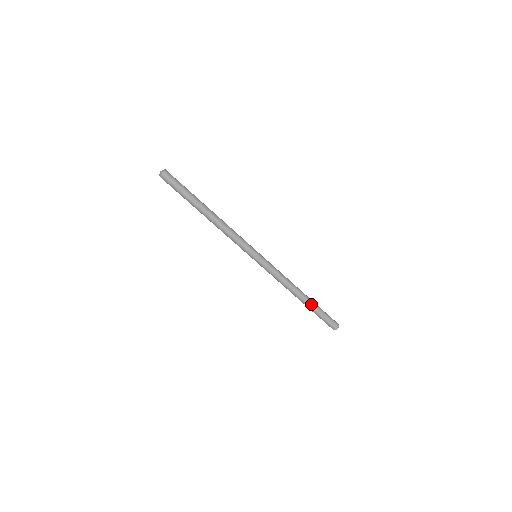
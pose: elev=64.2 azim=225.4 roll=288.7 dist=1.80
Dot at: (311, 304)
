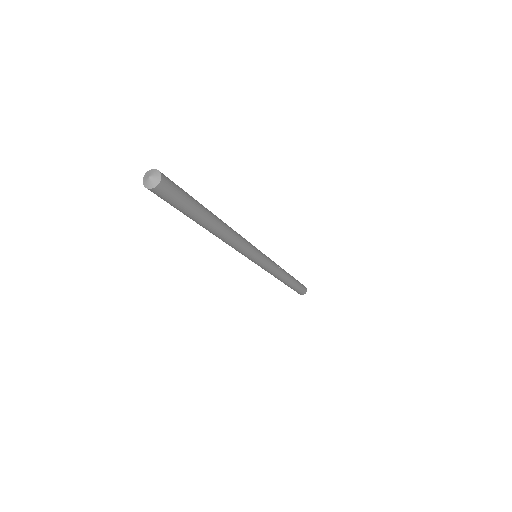
Dot at: (289, 286)
